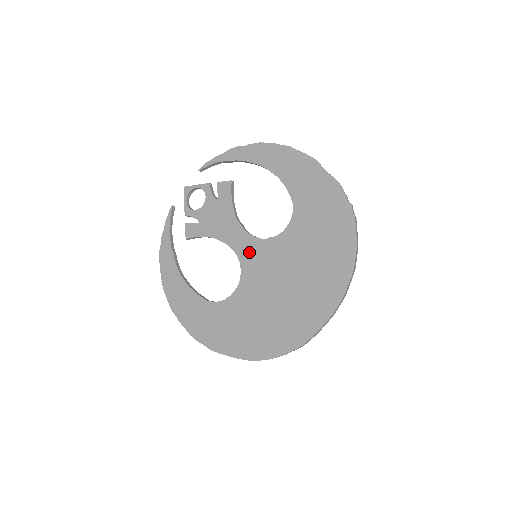
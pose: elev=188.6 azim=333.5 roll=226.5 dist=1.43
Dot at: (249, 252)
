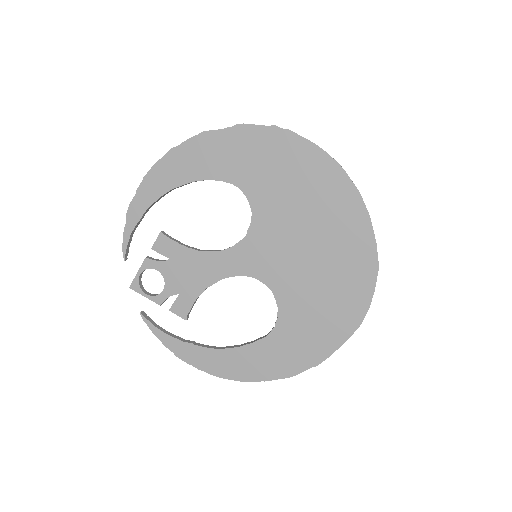
Dot at: (247, 260)
